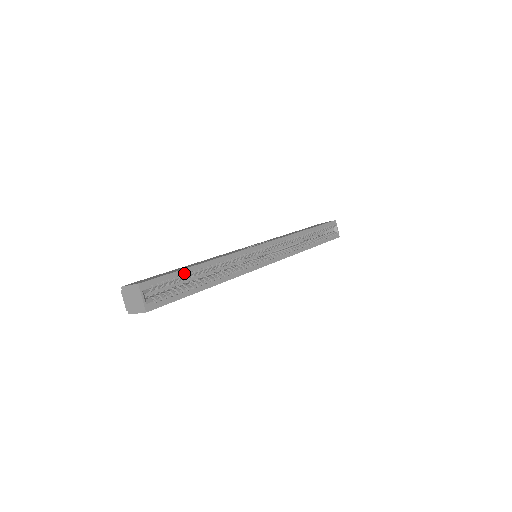
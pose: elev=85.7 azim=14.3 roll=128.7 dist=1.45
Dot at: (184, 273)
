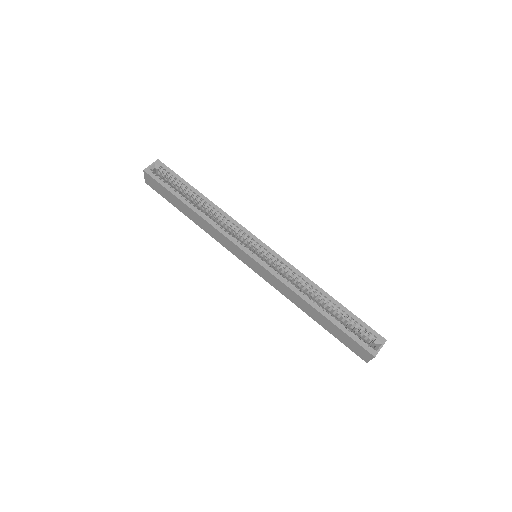
Dot at: (185, 184)
